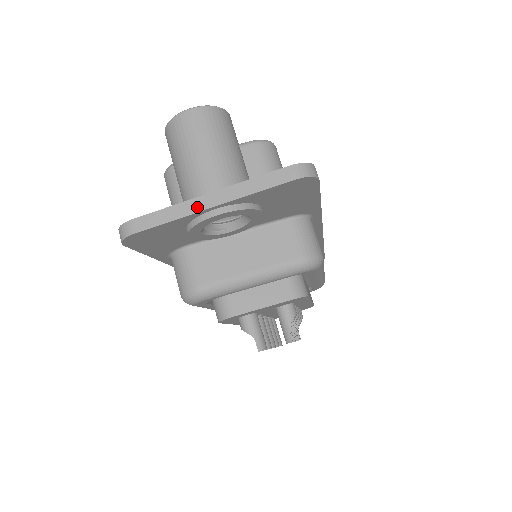
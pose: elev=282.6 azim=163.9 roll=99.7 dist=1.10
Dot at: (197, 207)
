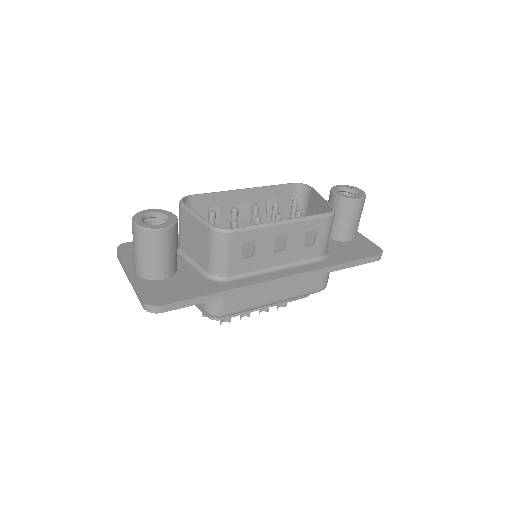
Dot at: (127, 274)
